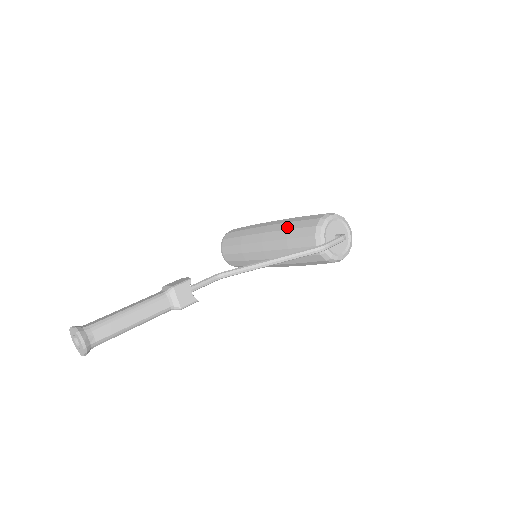
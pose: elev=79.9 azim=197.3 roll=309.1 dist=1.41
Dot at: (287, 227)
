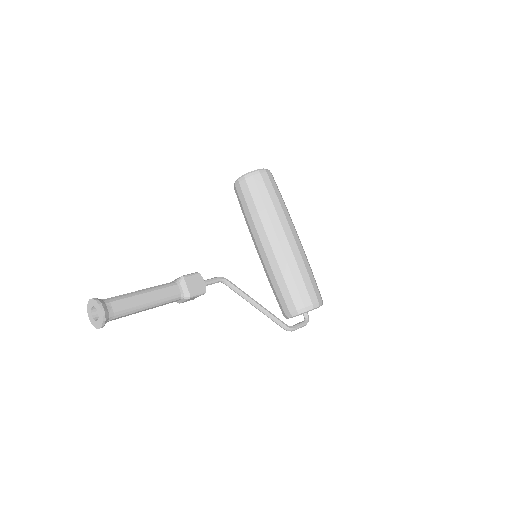
Dot at: (293, 271)
